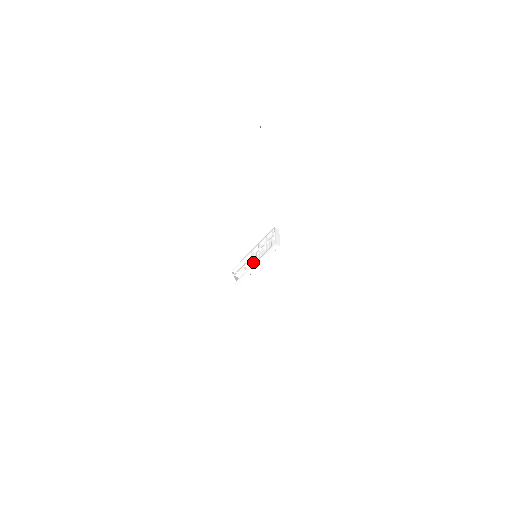
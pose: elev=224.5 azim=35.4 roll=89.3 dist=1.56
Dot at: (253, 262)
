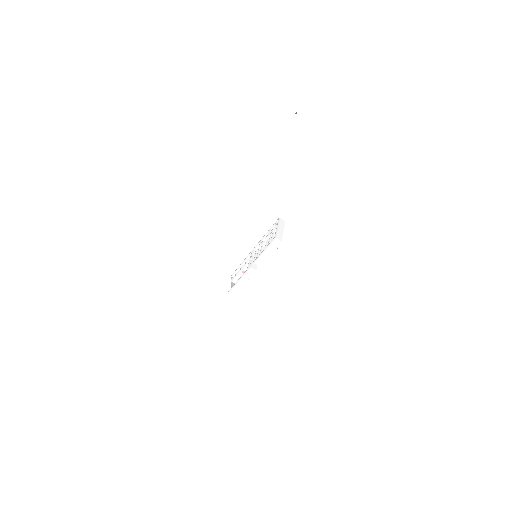
Dot at: (250, 263)
